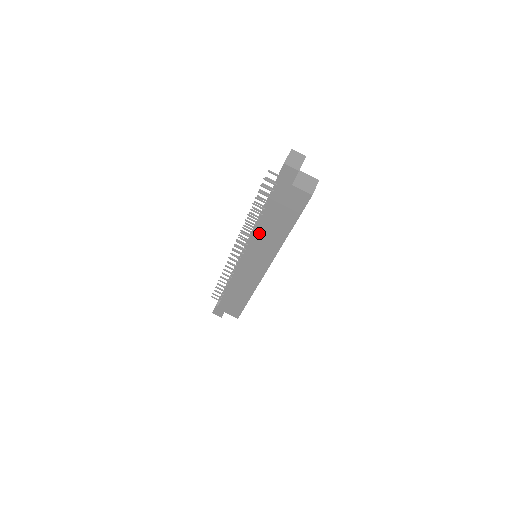
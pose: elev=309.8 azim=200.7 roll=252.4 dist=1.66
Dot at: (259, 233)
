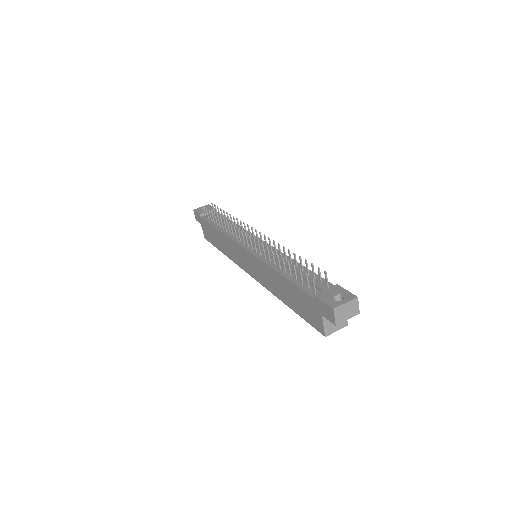
Dot at: (270, 270)
